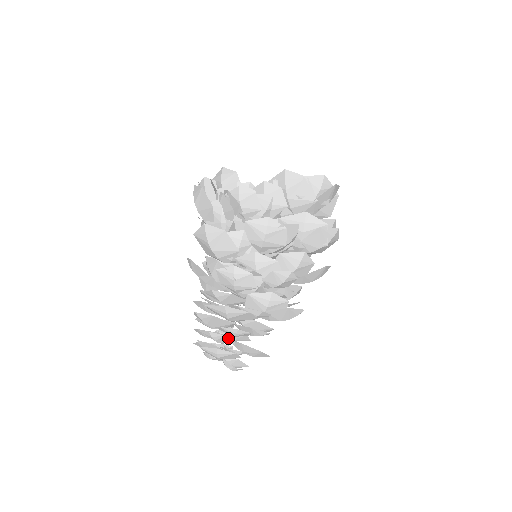
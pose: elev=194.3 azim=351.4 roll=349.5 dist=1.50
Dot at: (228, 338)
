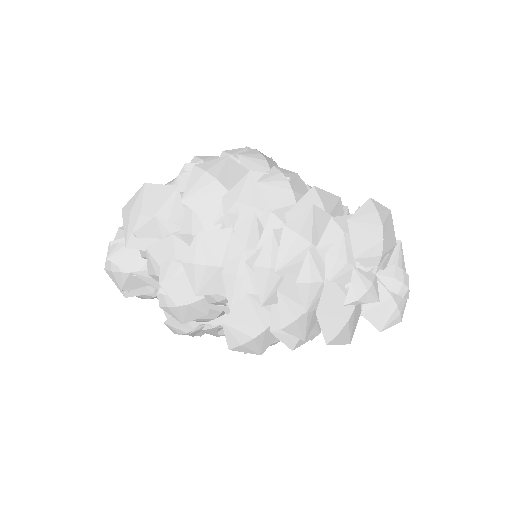
Dot at: occluded
